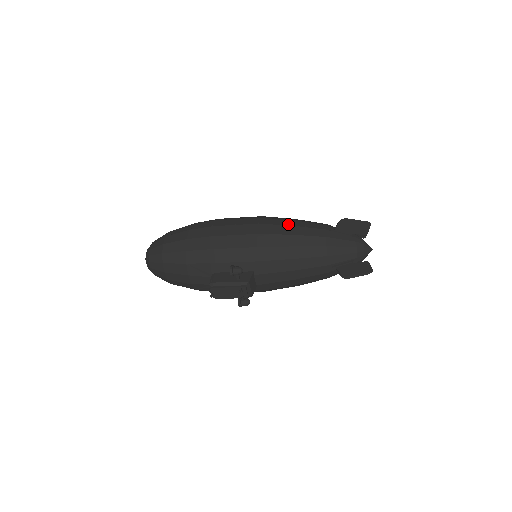
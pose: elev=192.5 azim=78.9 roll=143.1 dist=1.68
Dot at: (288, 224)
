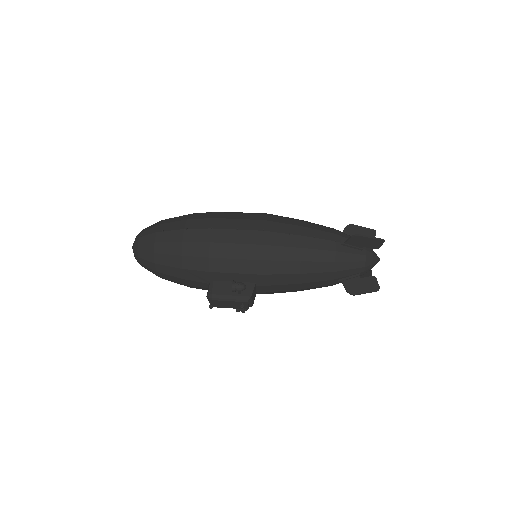
Dot at: (296, 233)
